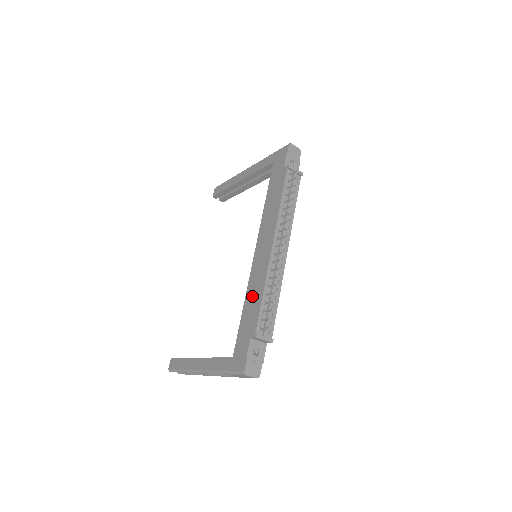
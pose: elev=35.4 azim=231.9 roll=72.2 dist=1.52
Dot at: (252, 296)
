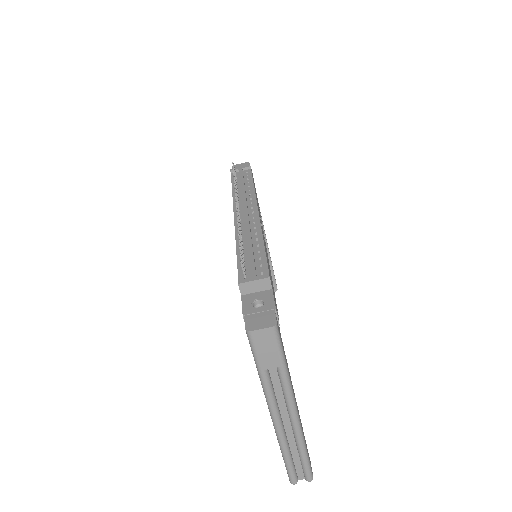
Dot at: occluded
